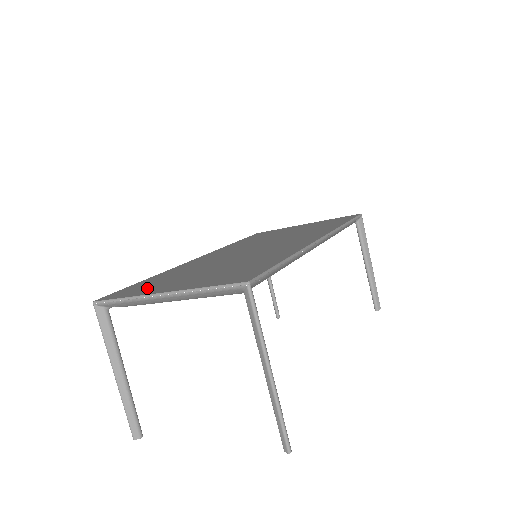
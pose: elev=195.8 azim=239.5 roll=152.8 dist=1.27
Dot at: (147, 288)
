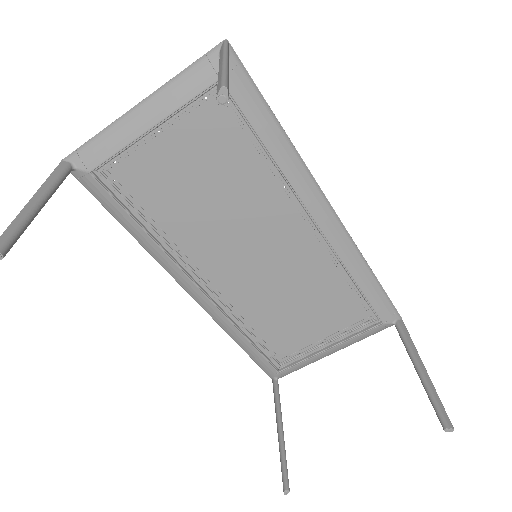
Dot at: (124, 155)
